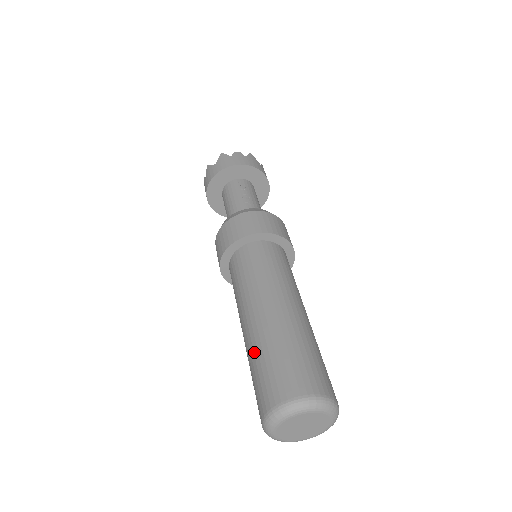
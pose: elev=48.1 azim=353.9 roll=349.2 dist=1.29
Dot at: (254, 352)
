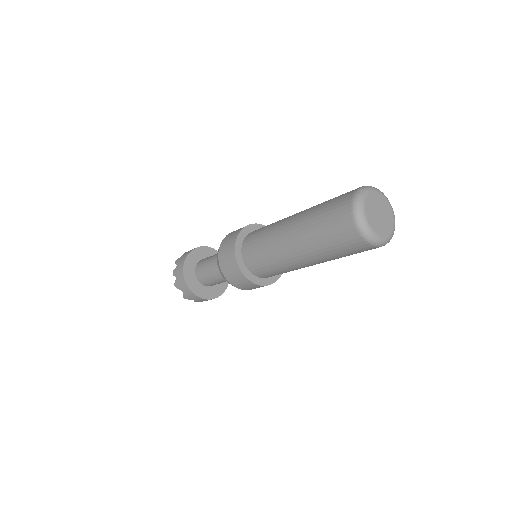
Dot at: (312, 213)
